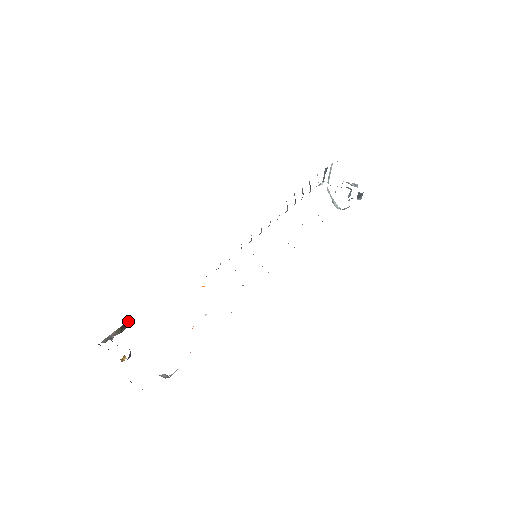
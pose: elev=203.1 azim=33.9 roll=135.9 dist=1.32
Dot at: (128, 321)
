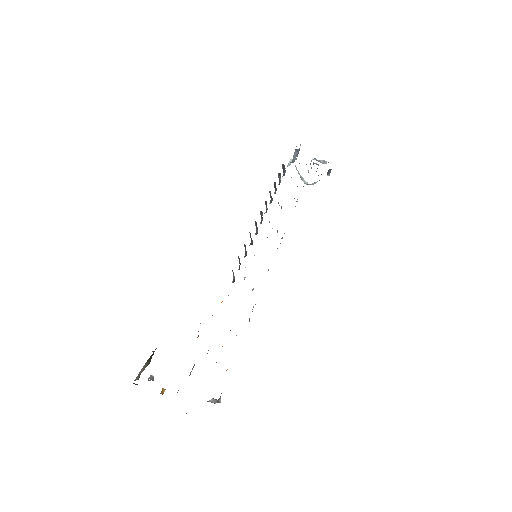
Dot at: (153, 351)
